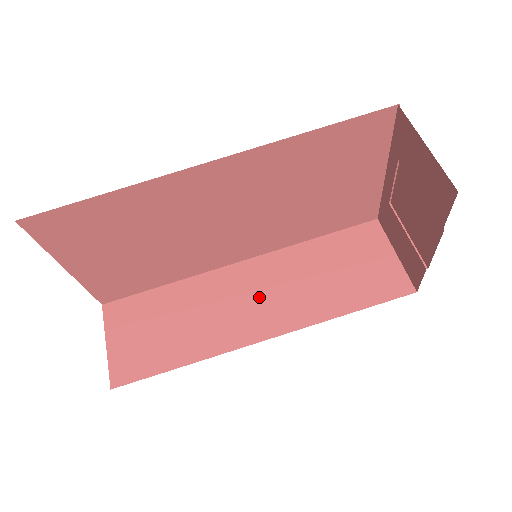
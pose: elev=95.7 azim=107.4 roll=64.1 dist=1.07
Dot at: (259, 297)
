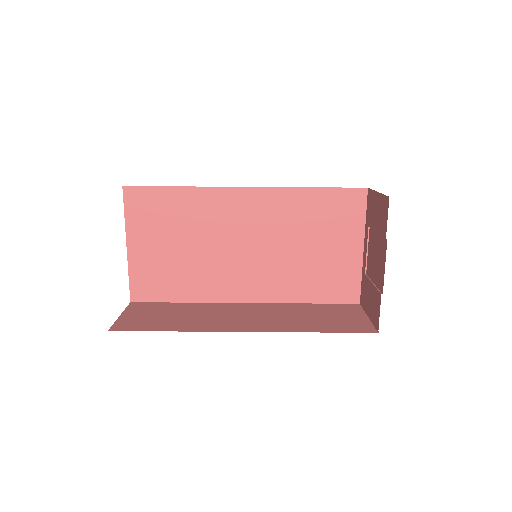
Dot at: (250, 316)
